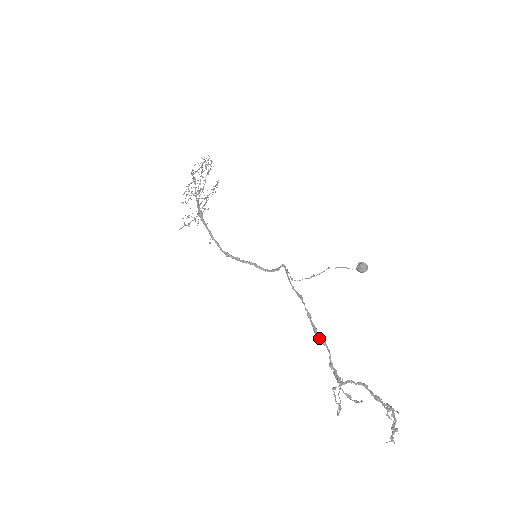
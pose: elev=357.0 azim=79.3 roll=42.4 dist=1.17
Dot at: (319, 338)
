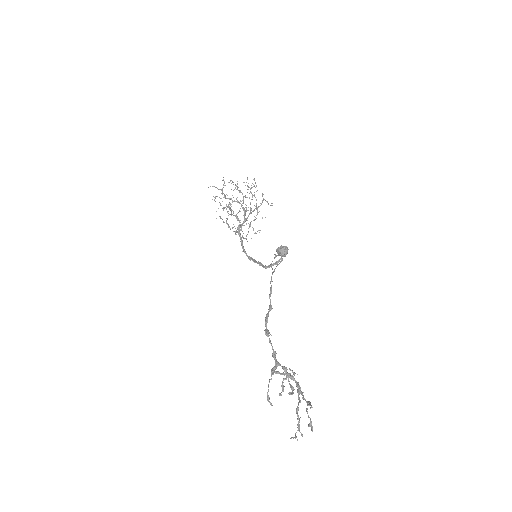
Dot at: (265, 329)
